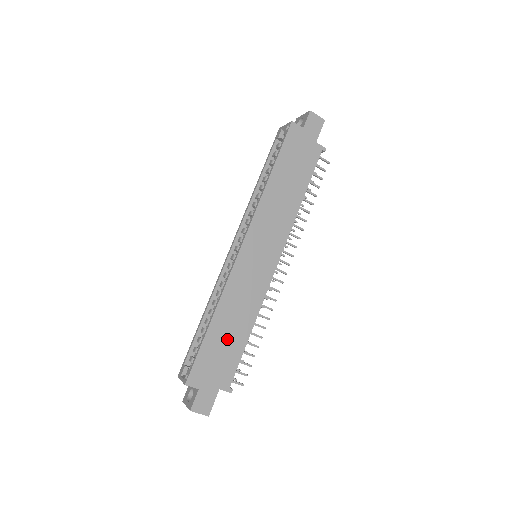
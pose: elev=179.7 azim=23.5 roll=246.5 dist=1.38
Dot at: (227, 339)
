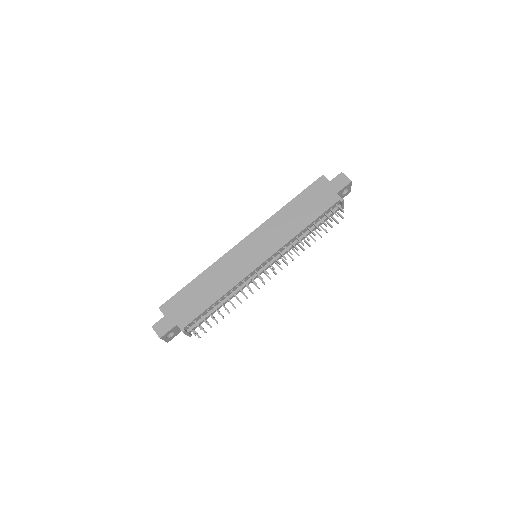
Dot at: (201, 294)
